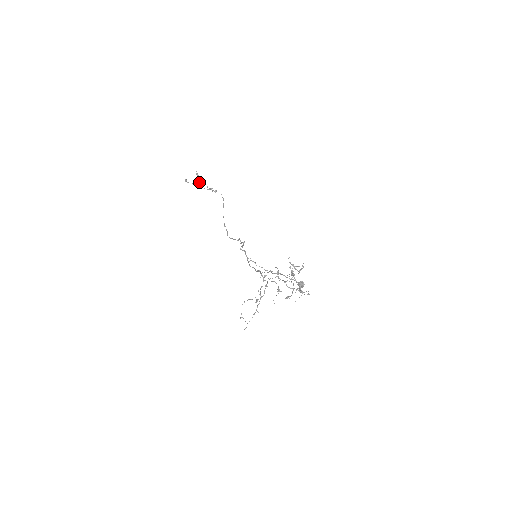
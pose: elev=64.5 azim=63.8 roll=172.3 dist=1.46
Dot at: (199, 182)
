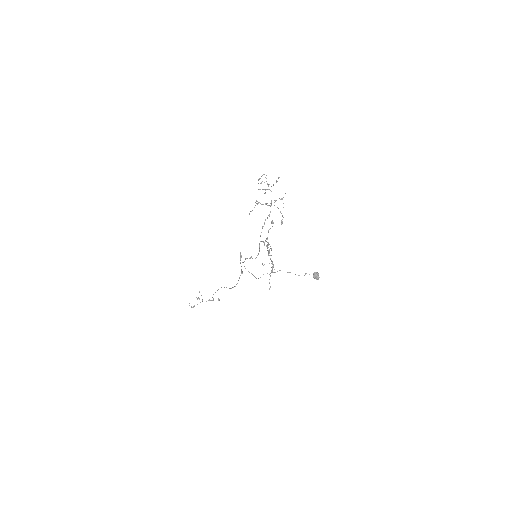
Dot at: occluded
